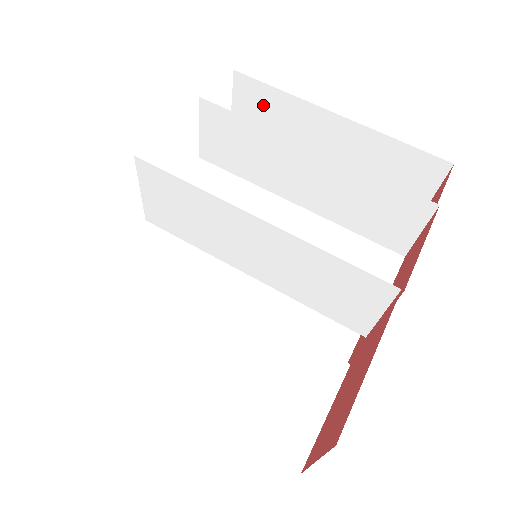
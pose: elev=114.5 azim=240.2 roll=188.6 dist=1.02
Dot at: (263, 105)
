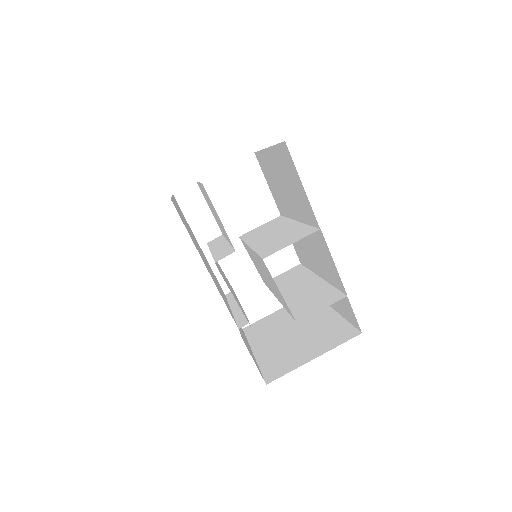
Dot at: occluded
